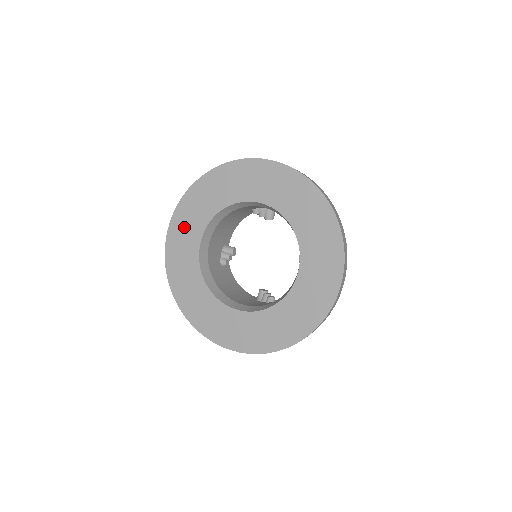
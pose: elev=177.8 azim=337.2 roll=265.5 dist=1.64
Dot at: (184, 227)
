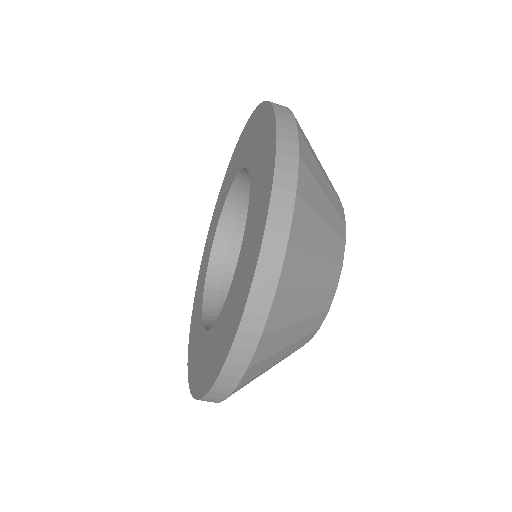
Dot at: (195, 321)
